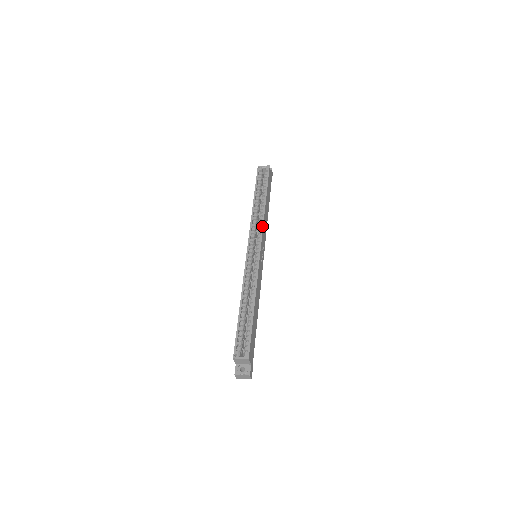
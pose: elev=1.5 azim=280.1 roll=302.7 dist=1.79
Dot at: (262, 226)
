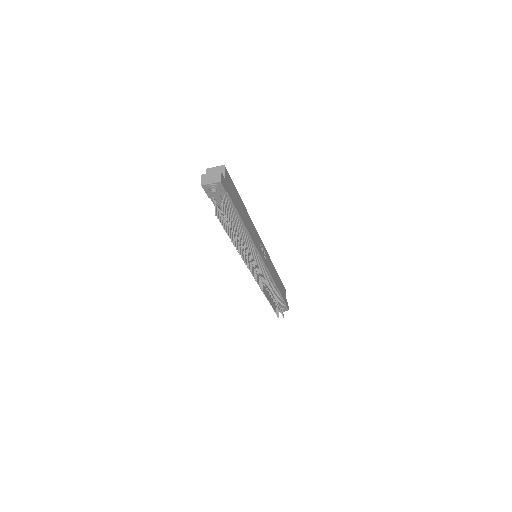
Dot at: (268, 255)
